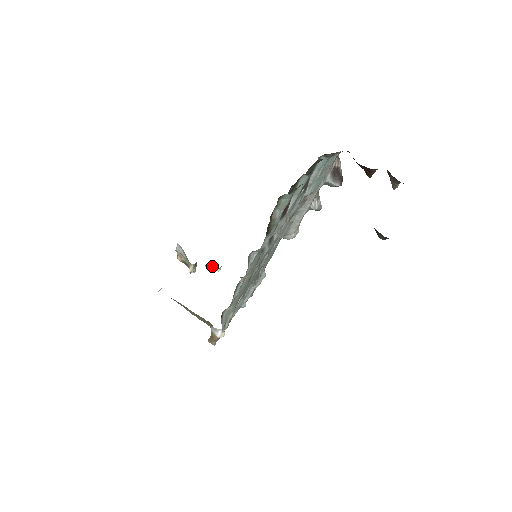
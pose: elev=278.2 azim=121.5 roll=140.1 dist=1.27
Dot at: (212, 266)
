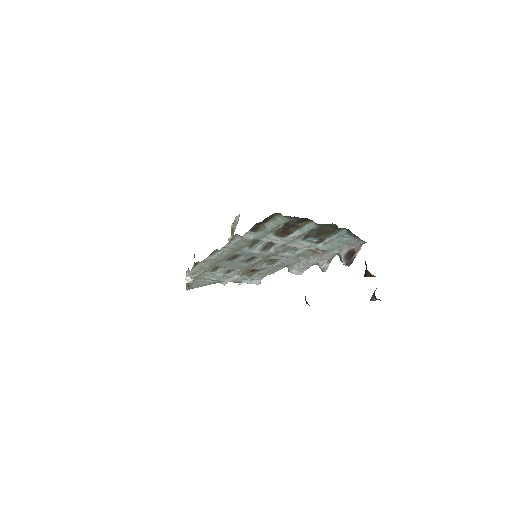
Dot at: occluded
